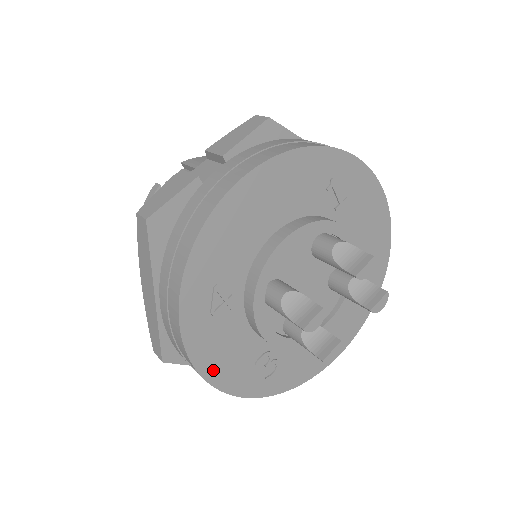
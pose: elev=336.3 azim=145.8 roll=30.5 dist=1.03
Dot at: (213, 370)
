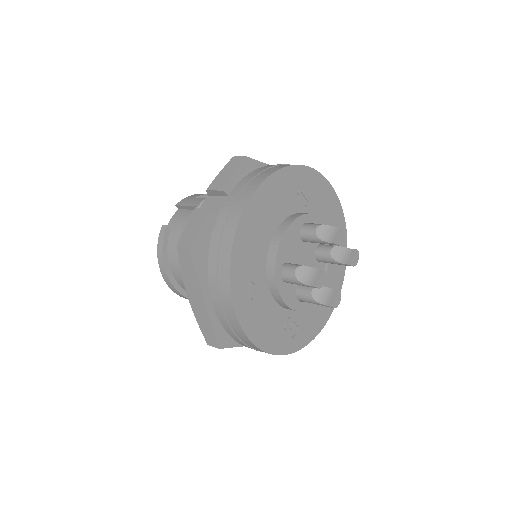
Dot at: (260, 339)
